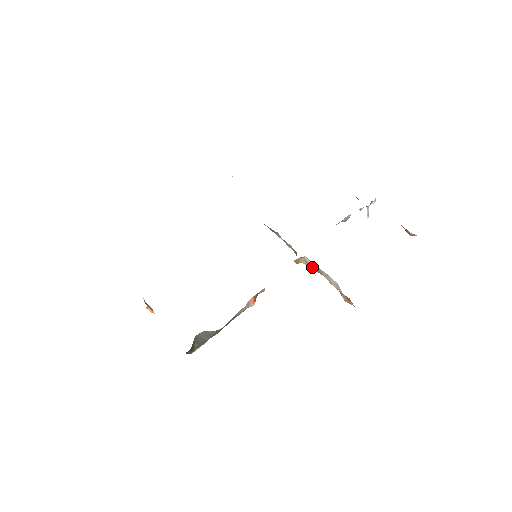
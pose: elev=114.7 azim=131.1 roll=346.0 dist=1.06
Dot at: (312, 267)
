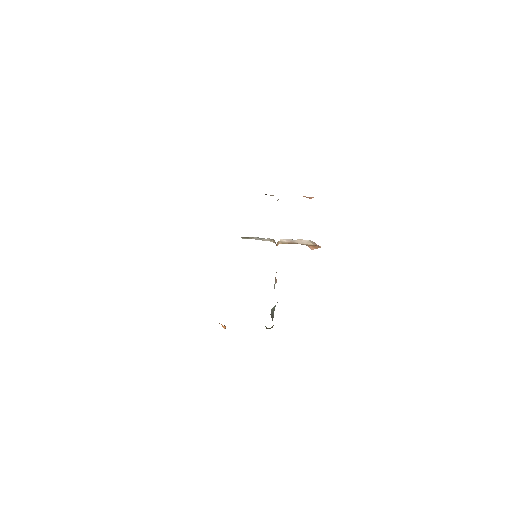
Dot at: (286, 243)
